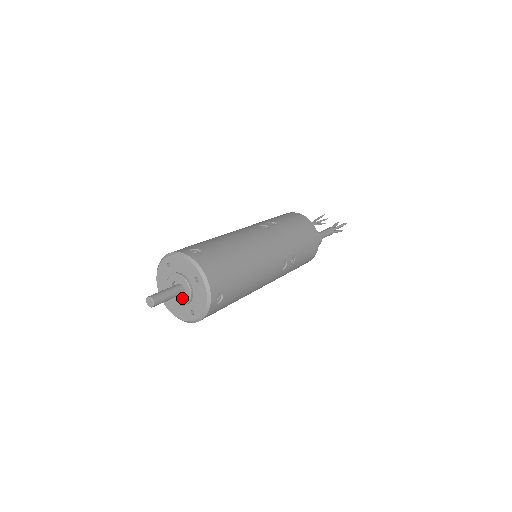
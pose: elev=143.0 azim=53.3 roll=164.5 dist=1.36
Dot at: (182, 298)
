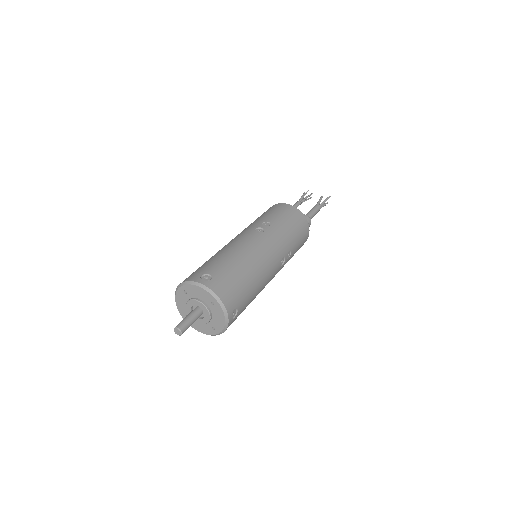
Dot at: (202, 318)
